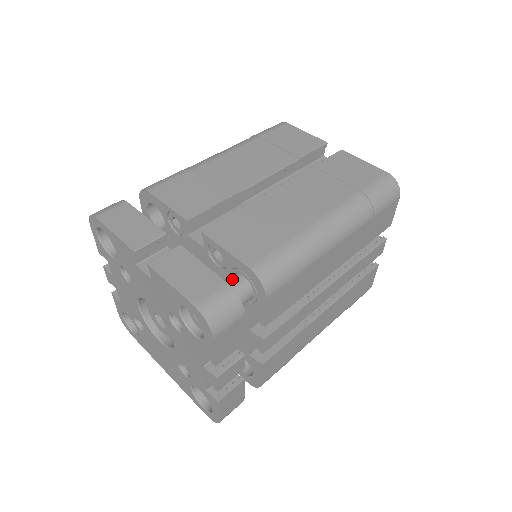
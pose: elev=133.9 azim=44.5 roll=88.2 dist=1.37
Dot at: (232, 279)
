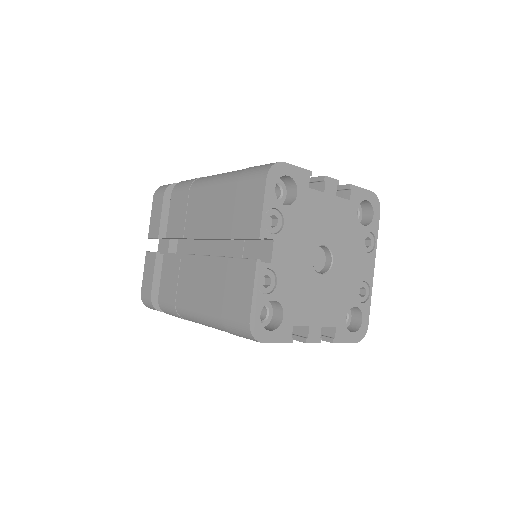
Dot at: occluded
